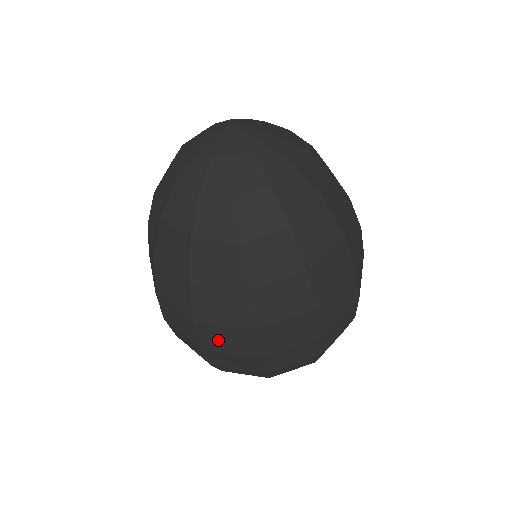
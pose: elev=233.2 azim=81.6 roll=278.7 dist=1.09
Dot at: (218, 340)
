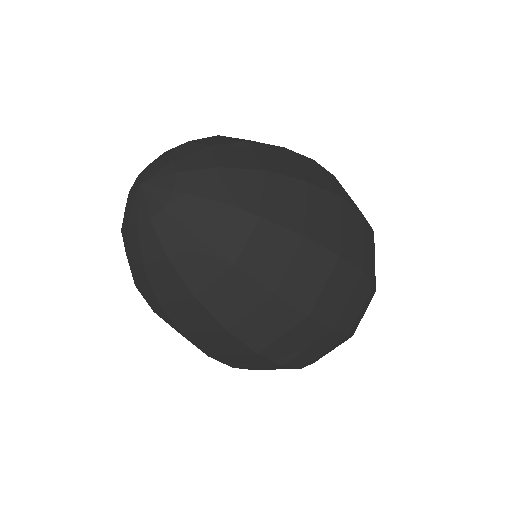
Dot at: occluded
